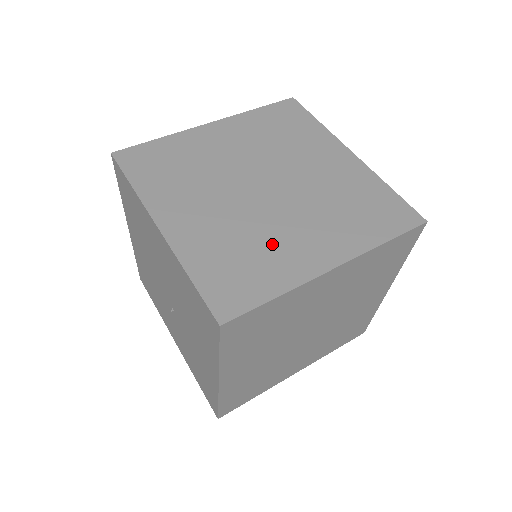
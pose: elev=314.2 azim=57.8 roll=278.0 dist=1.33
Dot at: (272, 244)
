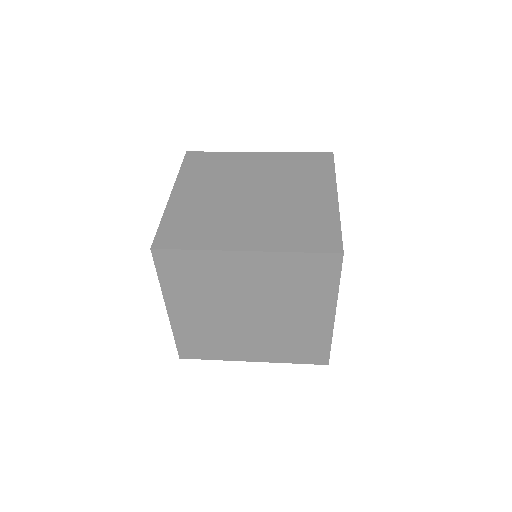
Dot at: (222, 224)
